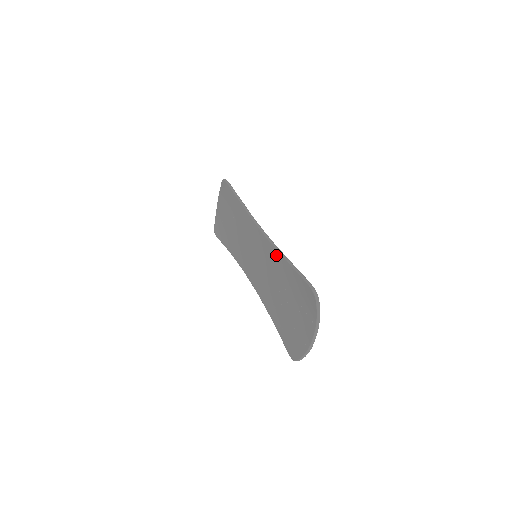
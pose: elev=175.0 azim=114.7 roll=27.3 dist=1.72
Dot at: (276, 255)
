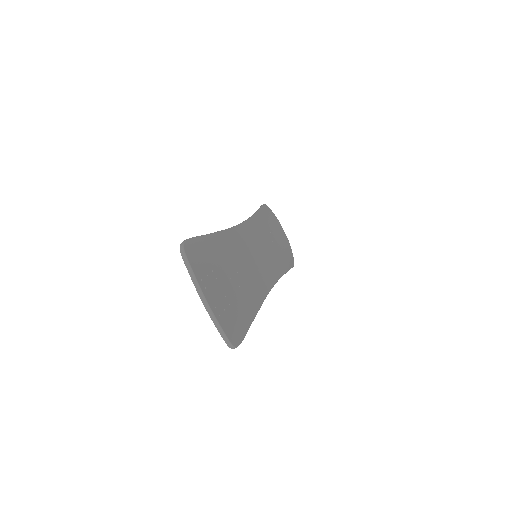
Dot at: occluded
